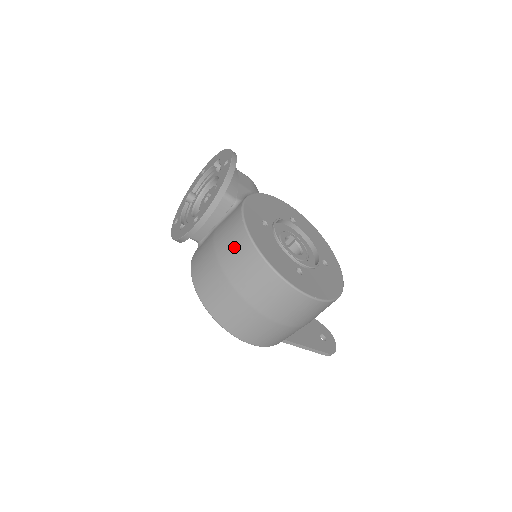
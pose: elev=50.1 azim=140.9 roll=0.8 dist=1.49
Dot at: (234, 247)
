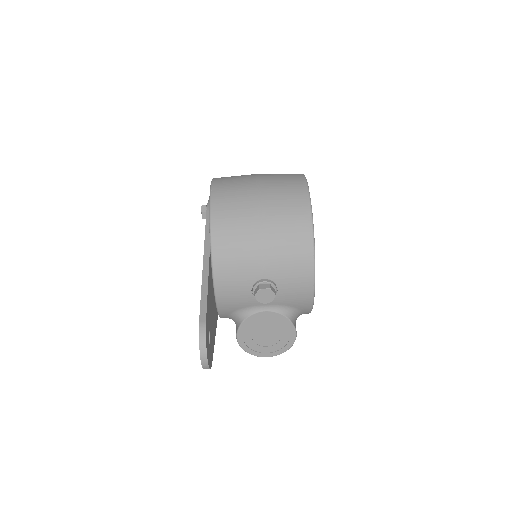
Dot at: occluded
